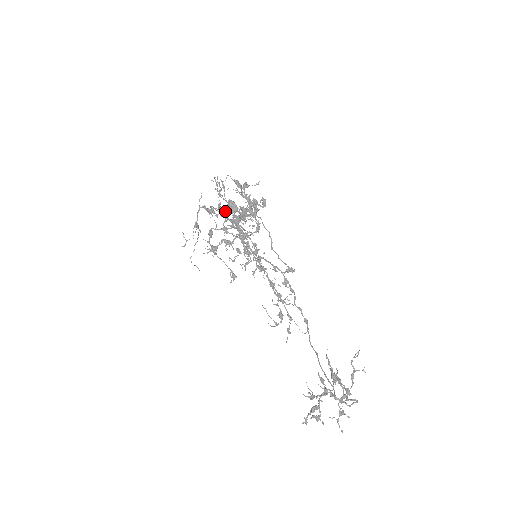
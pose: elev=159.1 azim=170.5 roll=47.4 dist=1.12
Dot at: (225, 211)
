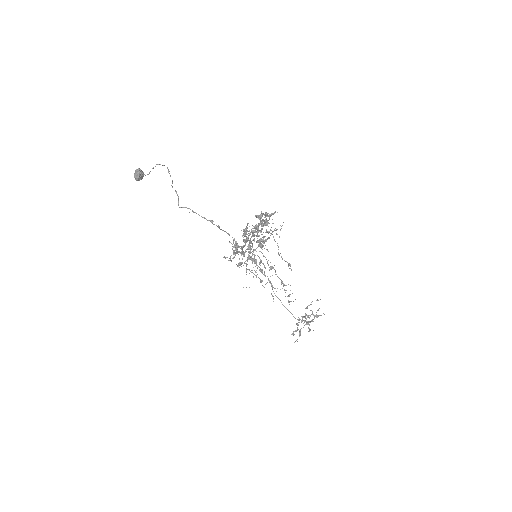
Dot at: (265, 241)
